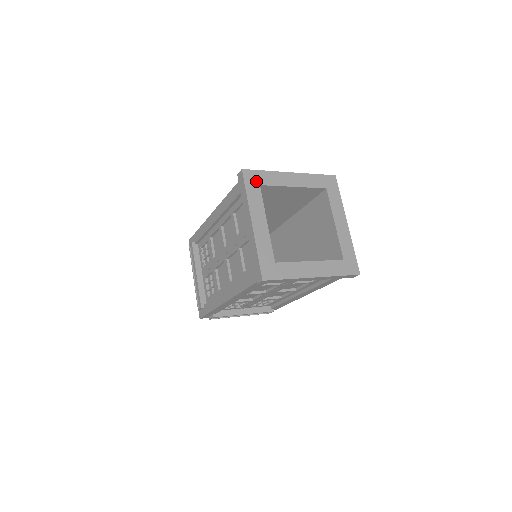
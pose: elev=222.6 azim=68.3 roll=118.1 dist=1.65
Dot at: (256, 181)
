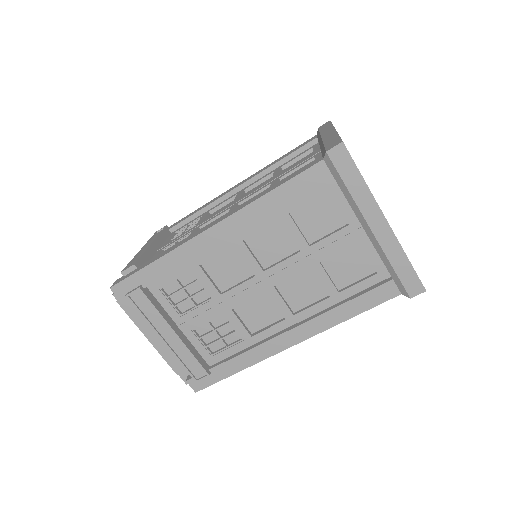
Dot at: occluded
